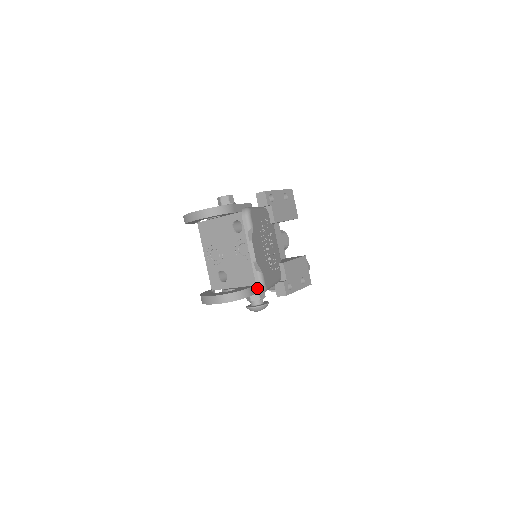
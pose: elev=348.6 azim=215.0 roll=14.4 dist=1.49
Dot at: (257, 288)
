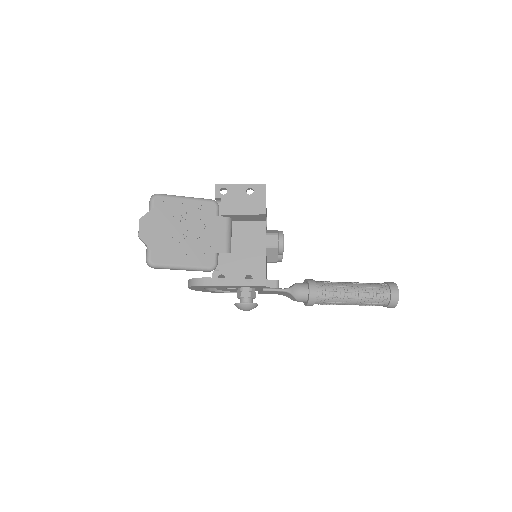
Dot at: (146, 262)
